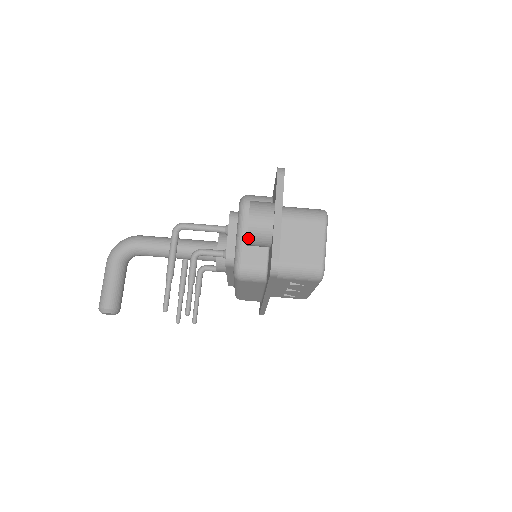
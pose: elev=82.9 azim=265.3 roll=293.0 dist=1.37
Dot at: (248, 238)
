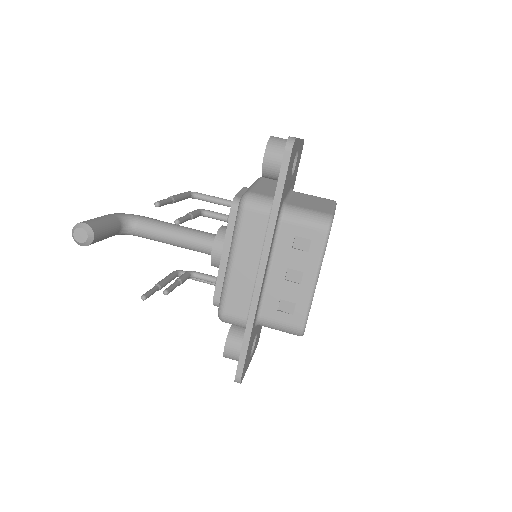
Dot at: (267, 147)
